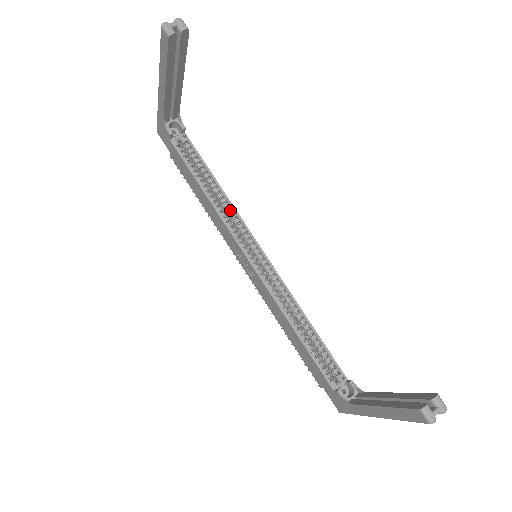
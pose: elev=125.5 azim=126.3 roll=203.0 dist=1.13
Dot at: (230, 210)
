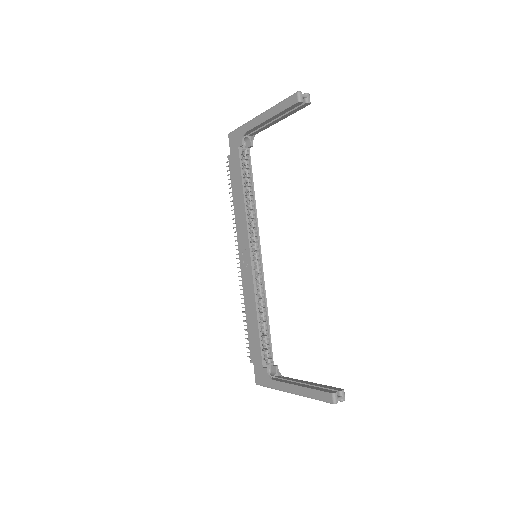
Dot at: (254, 217)
